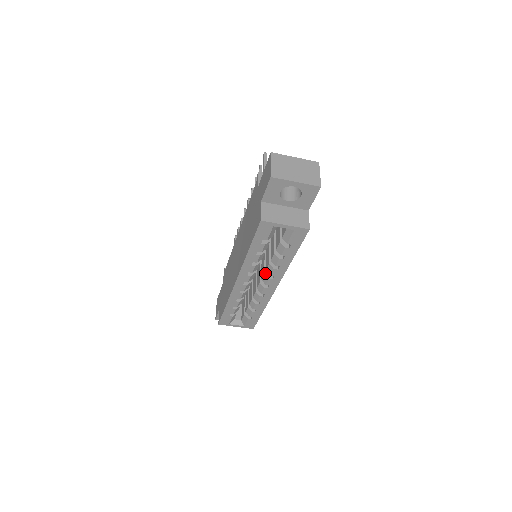
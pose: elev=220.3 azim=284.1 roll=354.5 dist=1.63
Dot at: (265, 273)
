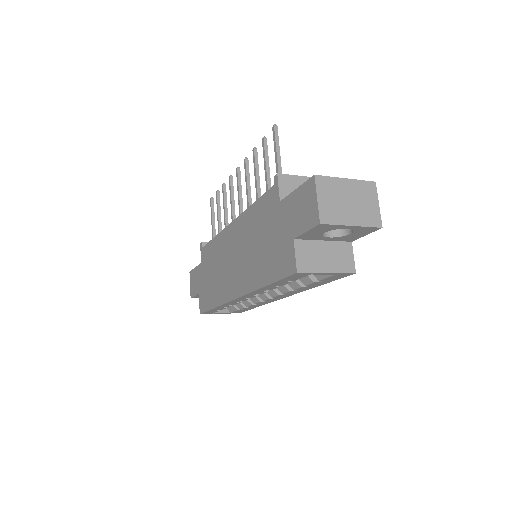
Dot at: occluded
